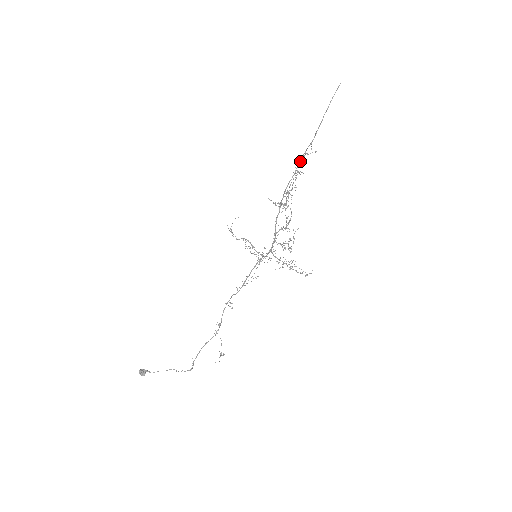
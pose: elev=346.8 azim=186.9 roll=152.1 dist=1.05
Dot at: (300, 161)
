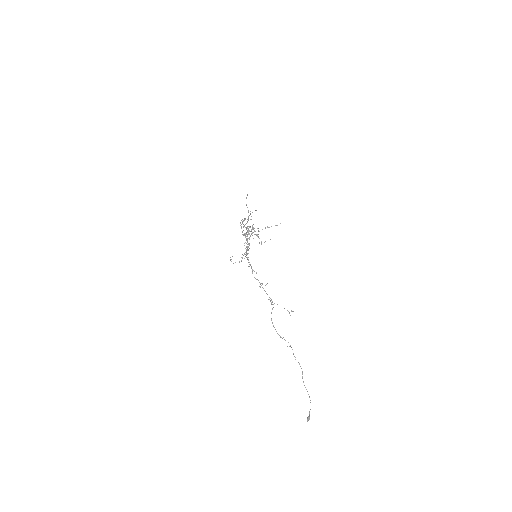
Dot at: (248, 218)
